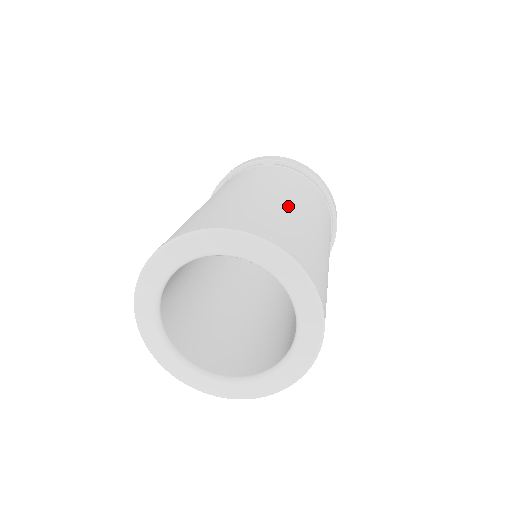
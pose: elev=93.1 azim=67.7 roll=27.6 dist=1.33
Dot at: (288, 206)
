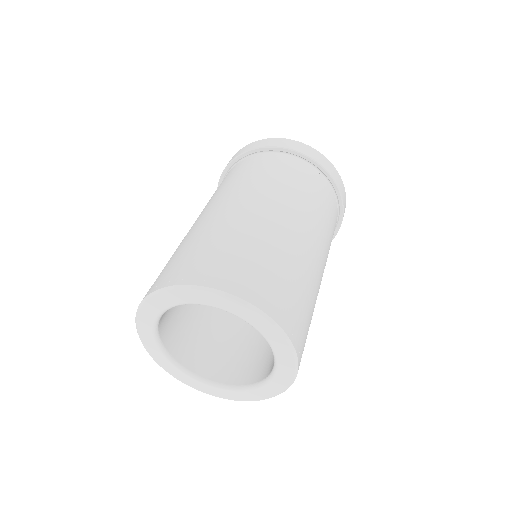
Dot at: (276, 230)
